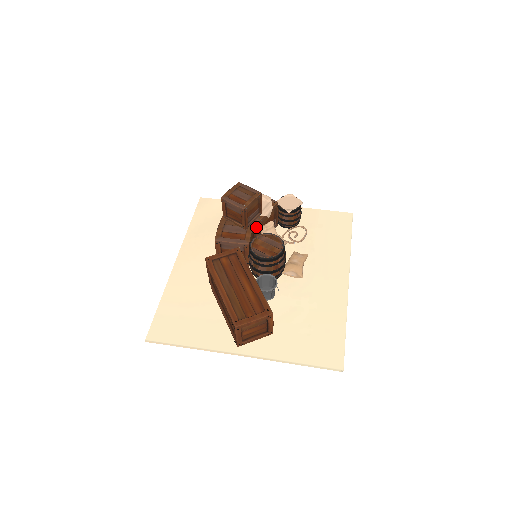
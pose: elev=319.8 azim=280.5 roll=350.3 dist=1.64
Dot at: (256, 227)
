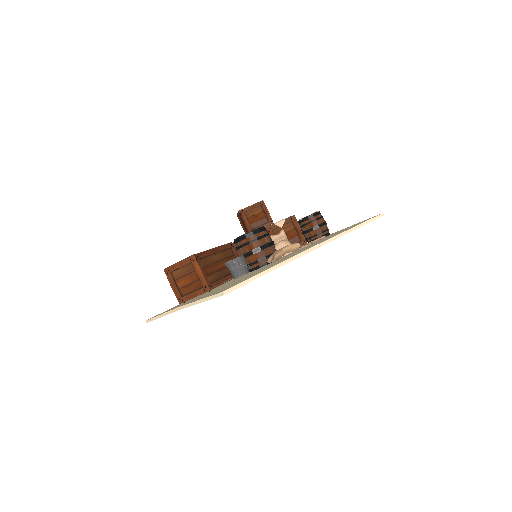
Dot at: occluded
